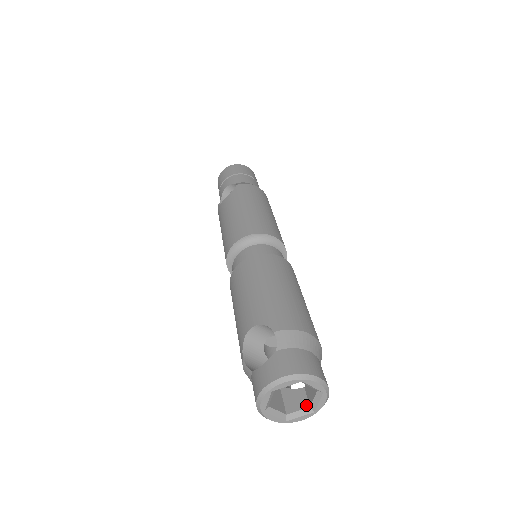
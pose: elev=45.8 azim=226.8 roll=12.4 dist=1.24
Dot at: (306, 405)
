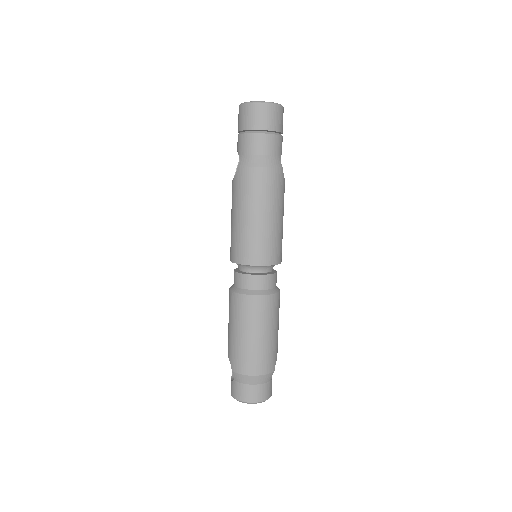
Dot at: occluded
